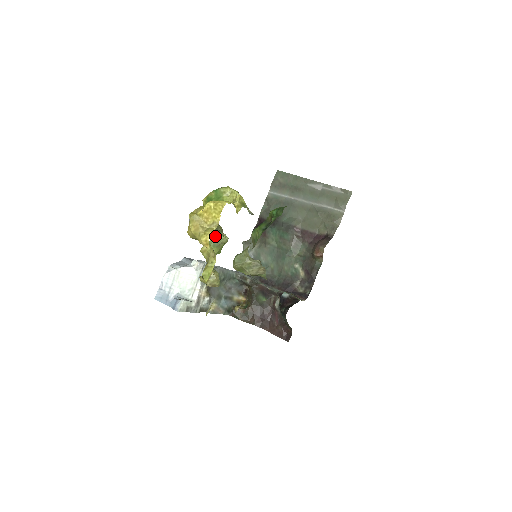
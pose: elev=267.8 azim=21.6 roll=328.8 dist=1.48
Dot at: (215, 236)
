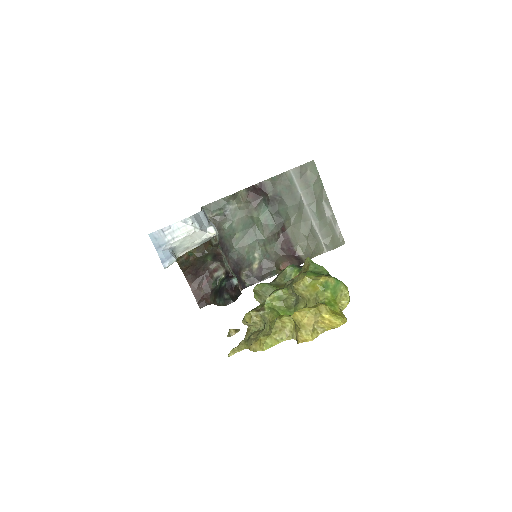
Dot at: (288, 293)
